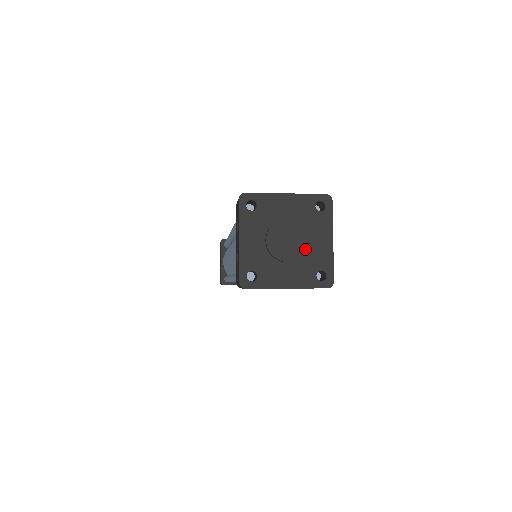
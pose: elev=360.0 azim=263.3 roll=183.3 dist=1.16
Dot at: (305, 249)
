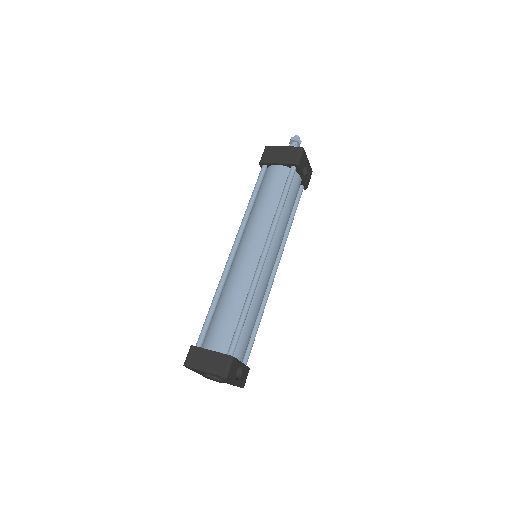
Dot at: occluded
